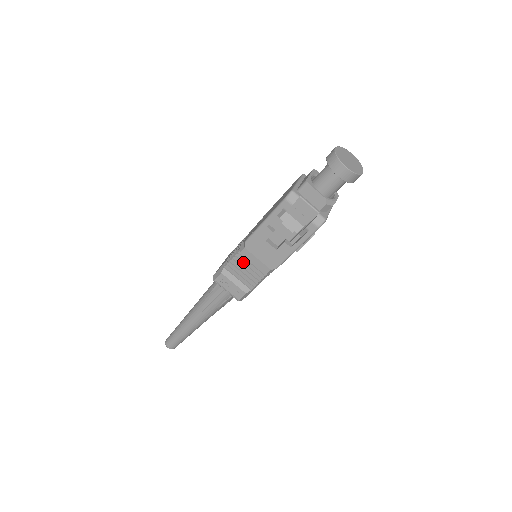
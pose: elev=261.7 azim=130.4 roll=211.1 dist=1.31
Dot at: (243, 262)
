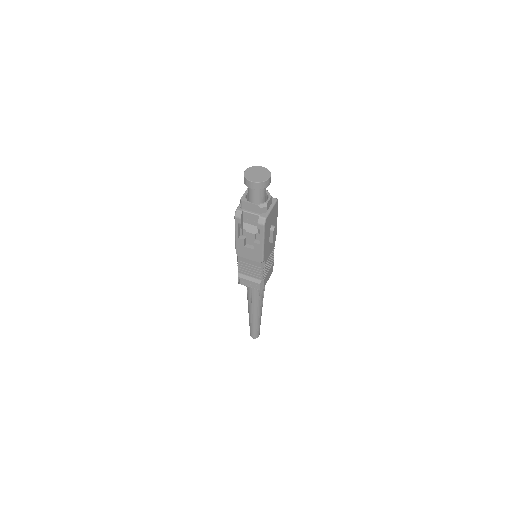
Dot at: (244, 265)
